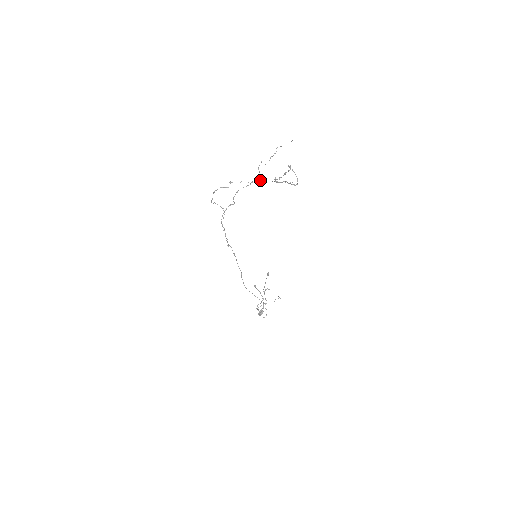
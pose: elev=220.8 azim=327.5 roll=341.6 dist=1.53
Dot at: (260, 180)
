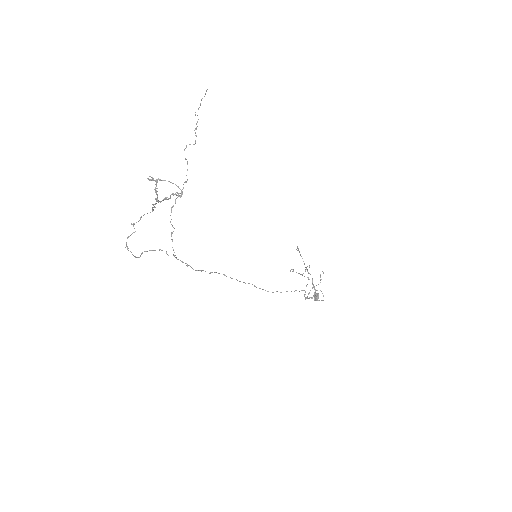
Dot at: occluded
